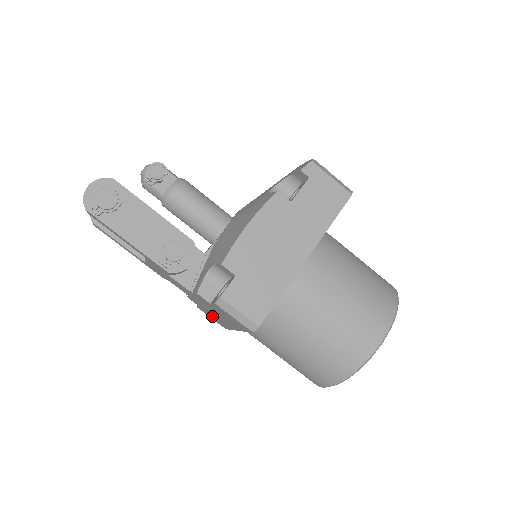
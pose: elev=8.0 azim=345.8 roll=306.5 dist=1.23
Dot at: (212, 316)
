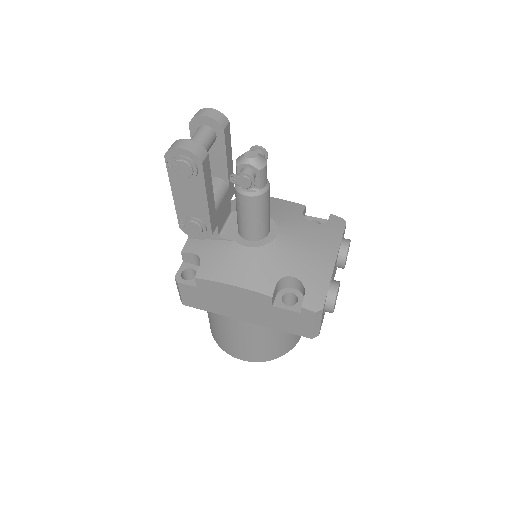
Dot at: occluded
